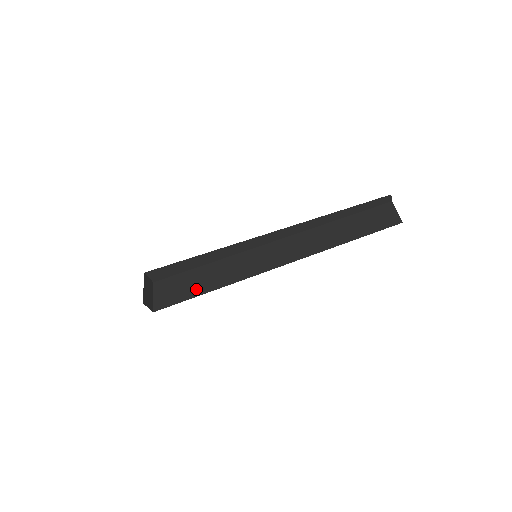
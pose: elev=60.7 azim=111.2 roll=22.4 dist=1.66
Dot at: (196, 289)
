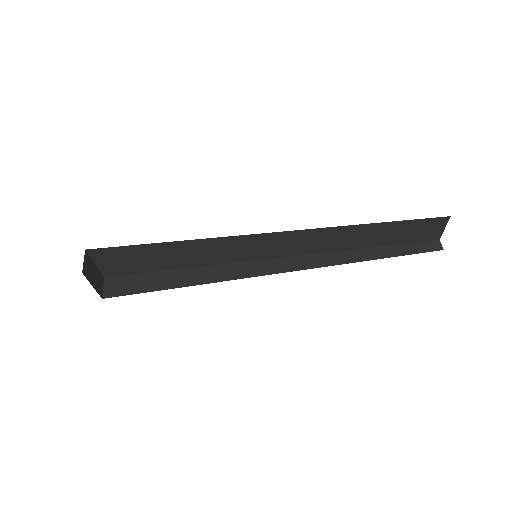
Dot at: occluded
